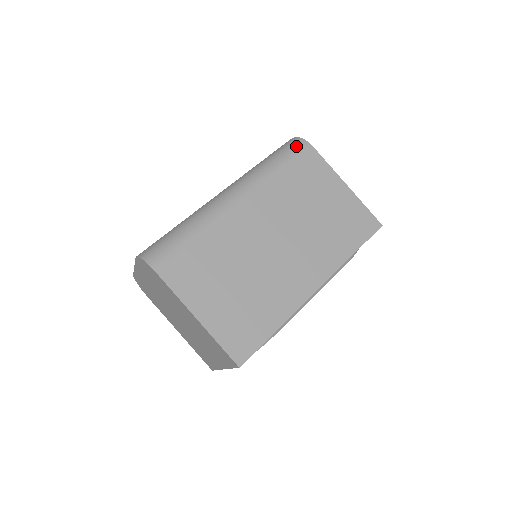
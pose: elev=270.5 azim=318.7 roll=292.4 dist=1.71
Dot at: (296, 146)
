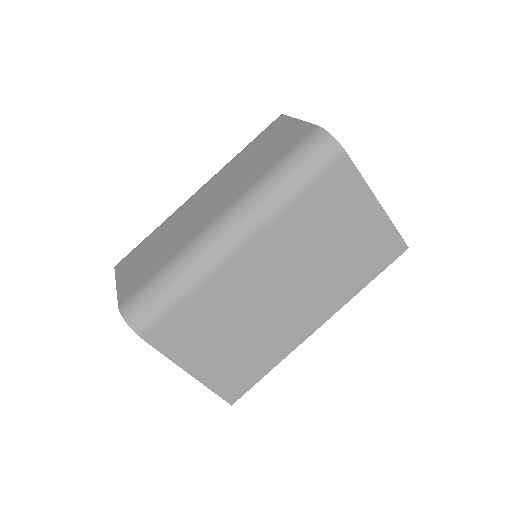
Dot at: (325, 155)
